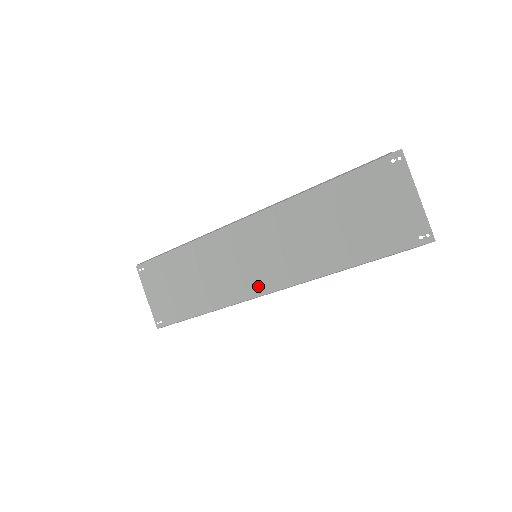
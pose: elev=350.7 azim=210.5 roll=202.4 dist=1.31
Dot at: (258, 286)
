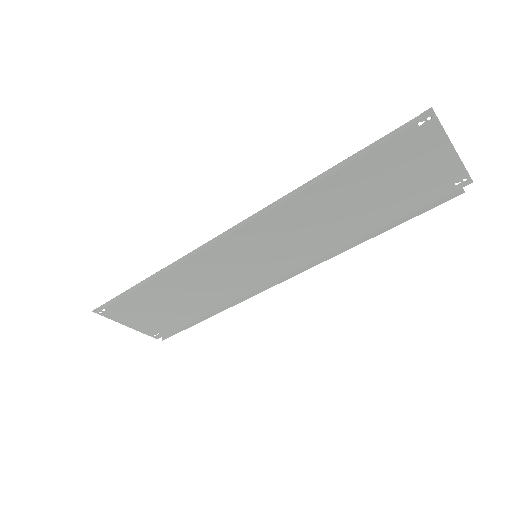
Dot at: (268, 276)
